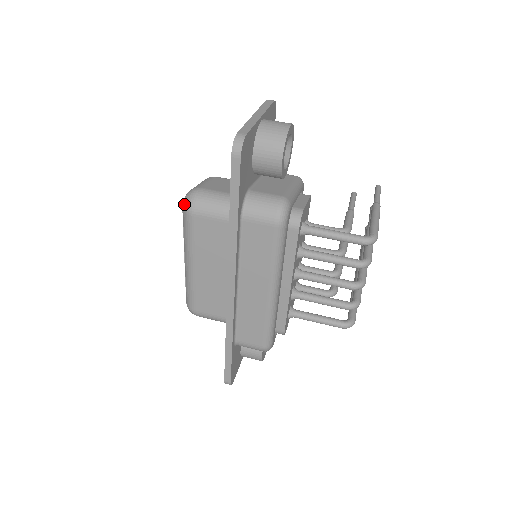
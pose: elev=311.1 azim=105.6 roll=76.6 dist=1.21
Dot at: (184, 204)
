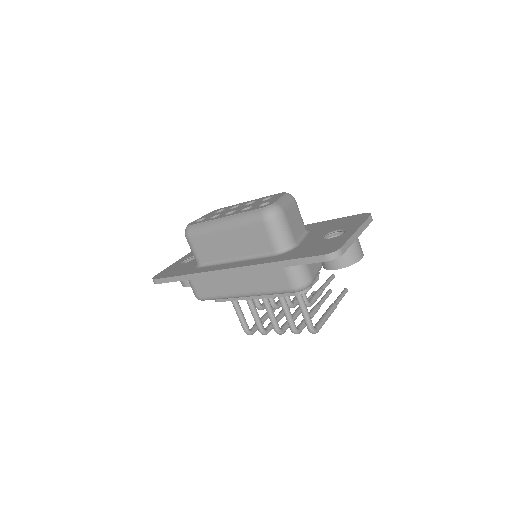
Dot at: (266, 209)
